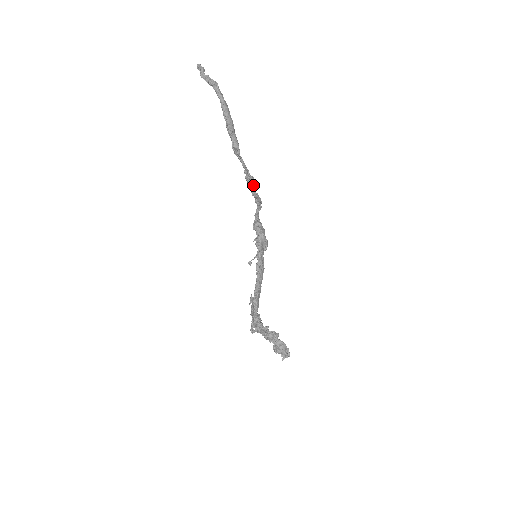
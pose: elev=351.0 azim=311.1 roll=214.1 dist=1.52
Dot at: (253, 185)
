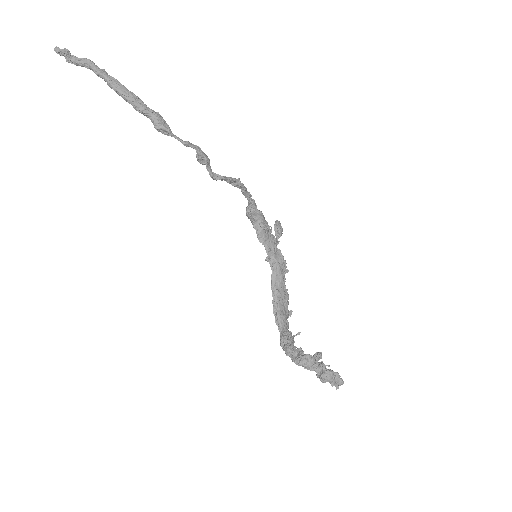
Dot at: (206, 166)
